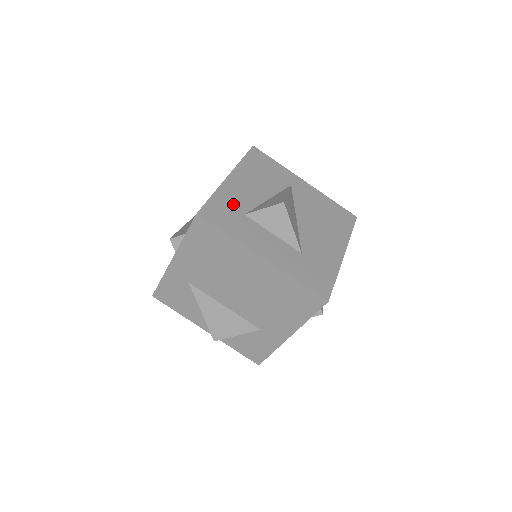
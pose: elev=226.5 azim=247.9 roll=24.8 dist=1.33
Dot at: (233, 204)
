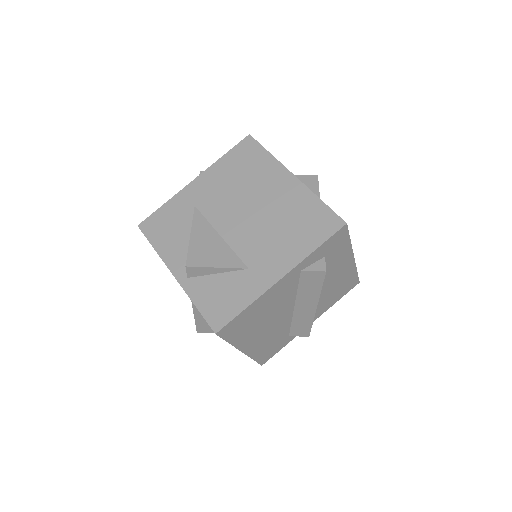
Dot at: occluded
